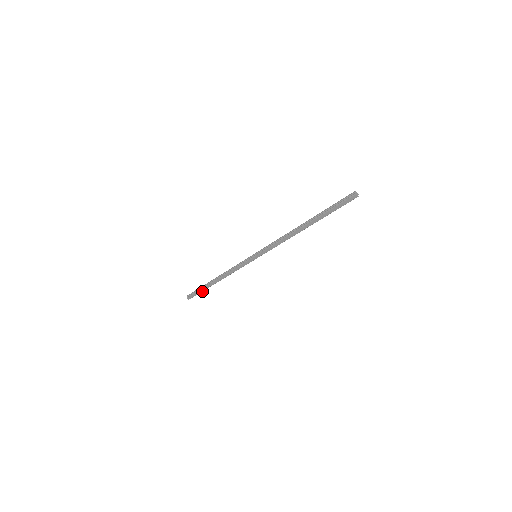
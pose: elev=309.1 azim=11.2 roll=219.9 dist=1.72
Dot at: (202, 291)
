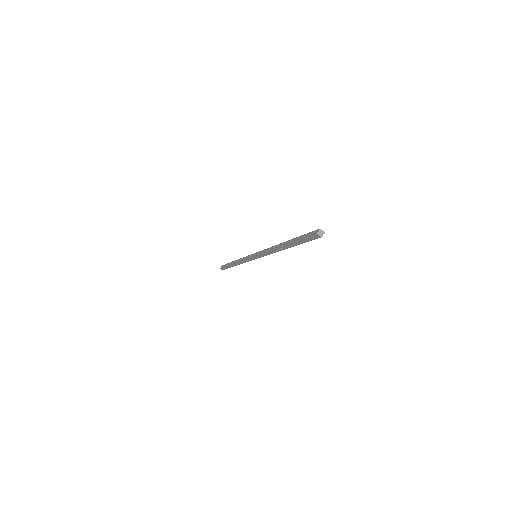
Dot at: occluded
